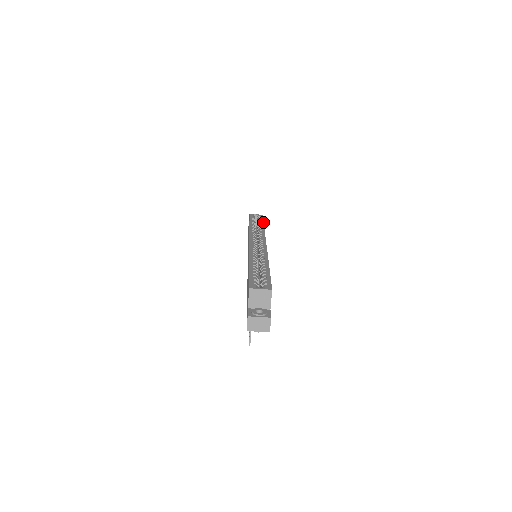
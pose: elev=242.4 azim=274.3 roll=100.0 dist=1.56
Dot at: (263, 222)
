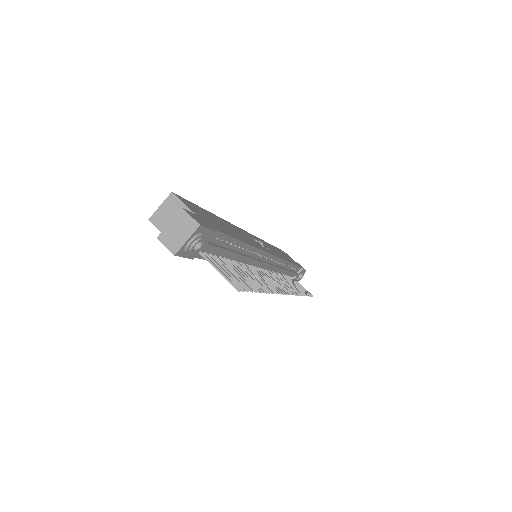
Dot at: occluded
